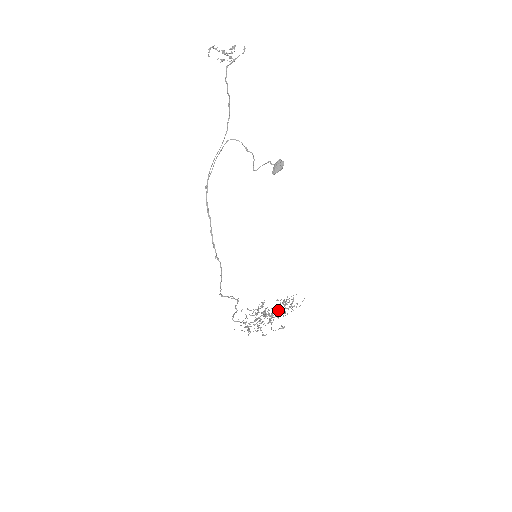
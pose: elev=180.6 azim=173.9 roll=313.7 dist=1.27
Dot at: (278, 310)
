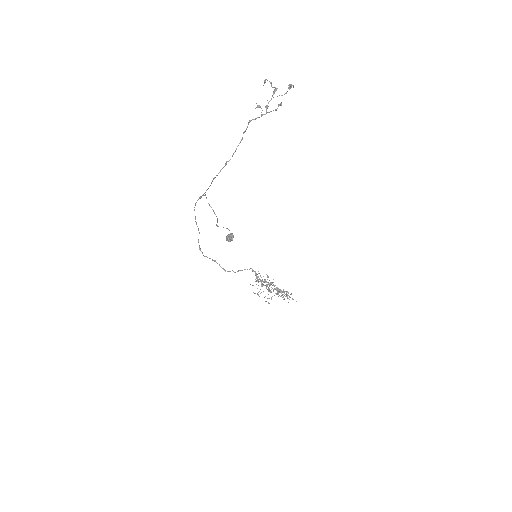
Dot at: occluded
